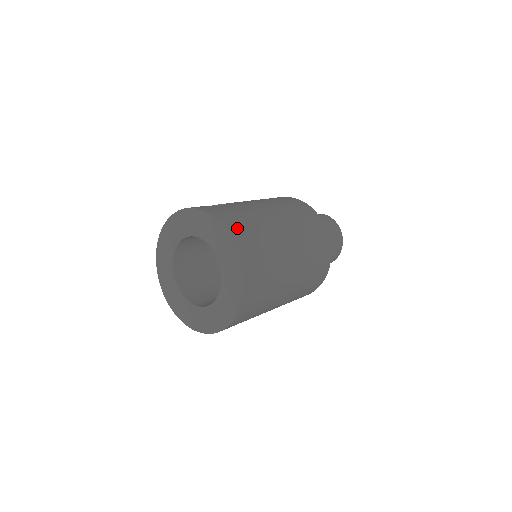
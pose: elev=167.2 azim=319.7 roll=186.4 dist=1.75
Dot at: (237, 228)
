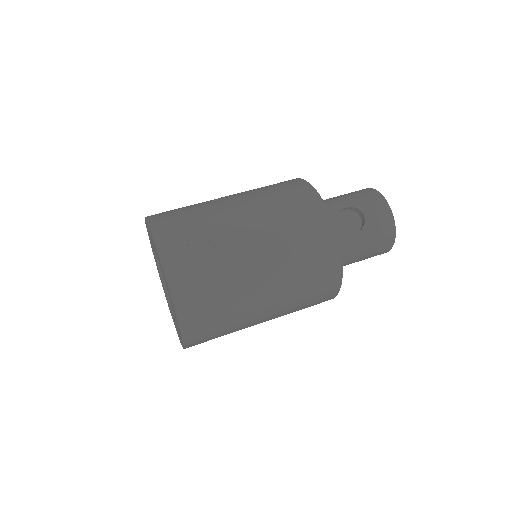
Dot at: (196, 320)
